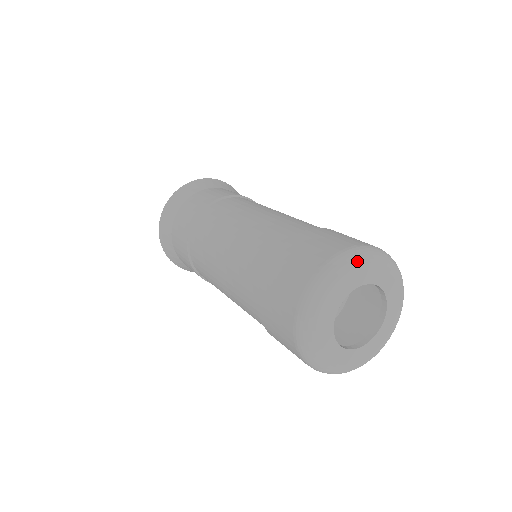
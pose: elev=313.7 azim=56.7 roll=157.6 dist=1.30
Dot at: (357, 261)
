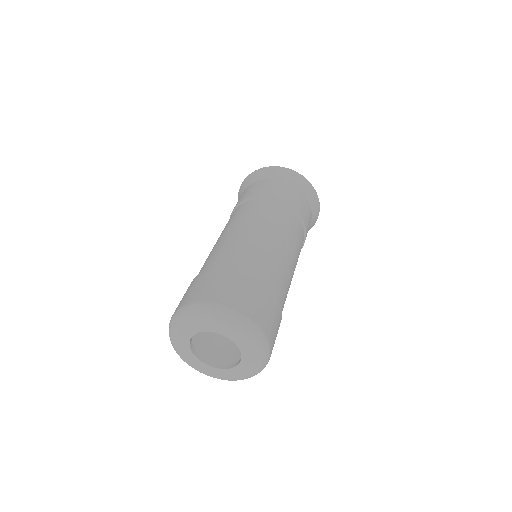
Dot at: (225, 319)
